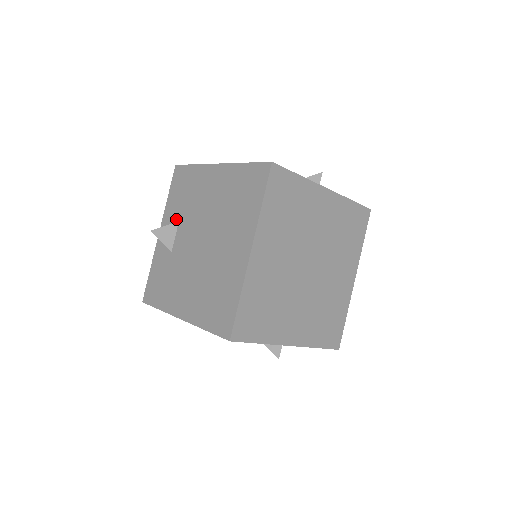
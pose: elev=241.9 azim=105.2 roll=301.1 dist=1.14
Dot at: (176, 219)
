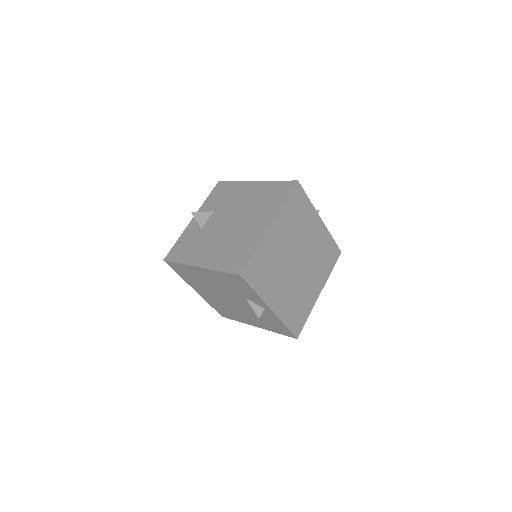
Dot at: (211, 210)
